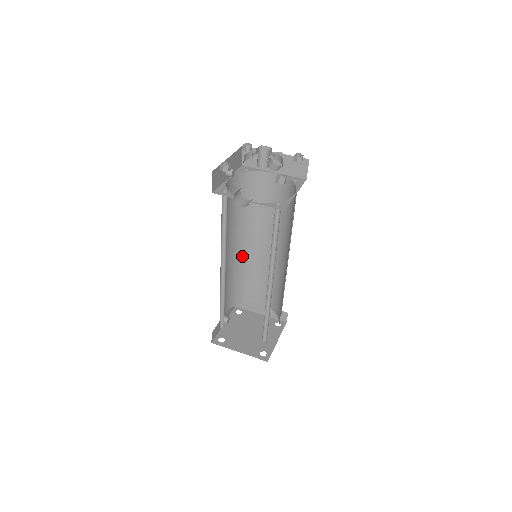
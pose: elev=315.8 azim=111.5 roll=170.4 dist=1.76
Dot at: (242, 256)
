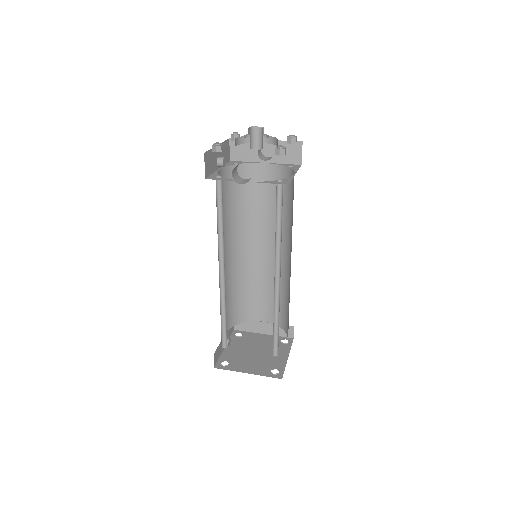
Dot at: (238, 264)
